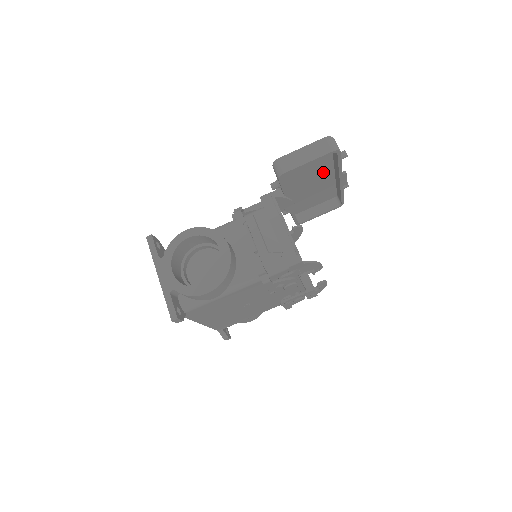
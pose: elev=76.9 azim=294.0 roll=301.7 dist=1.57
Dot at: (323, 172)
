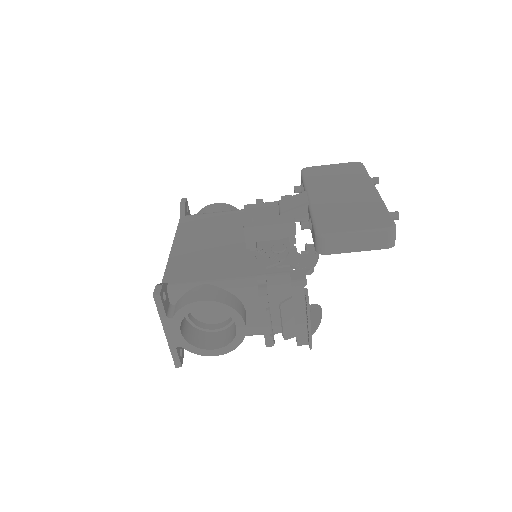
Dot at: occluded
